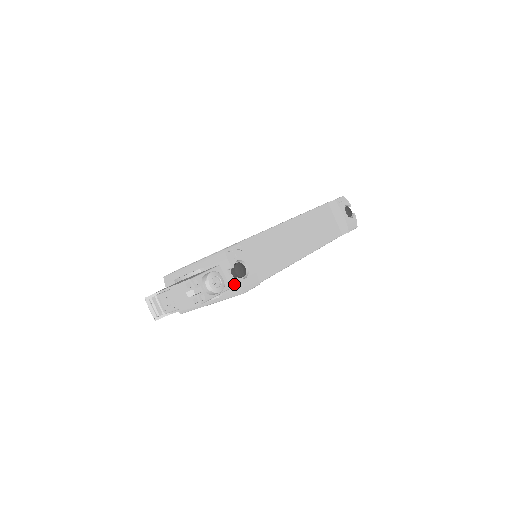
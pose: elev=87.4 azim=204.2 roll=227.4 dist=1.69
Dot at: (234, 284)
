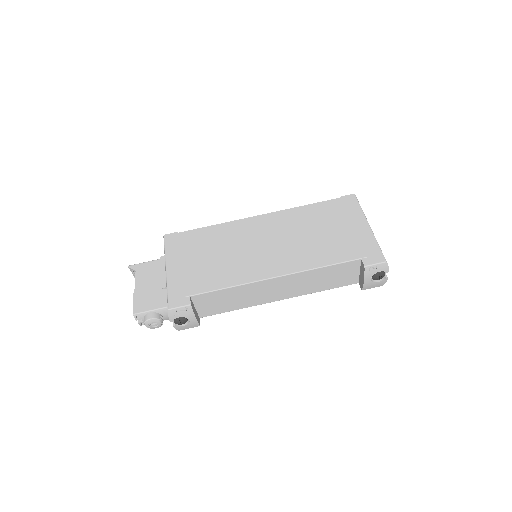
Dot at: (174, 323)
